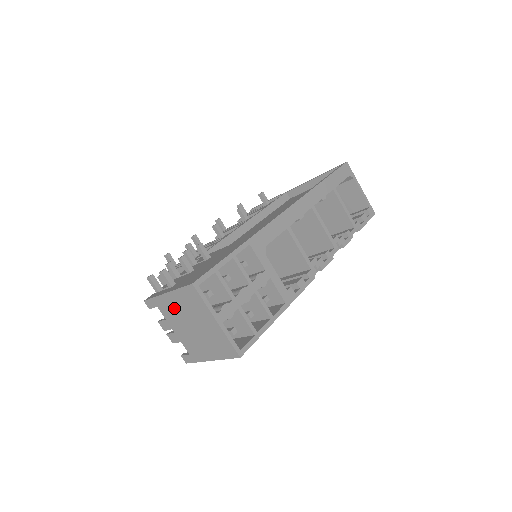
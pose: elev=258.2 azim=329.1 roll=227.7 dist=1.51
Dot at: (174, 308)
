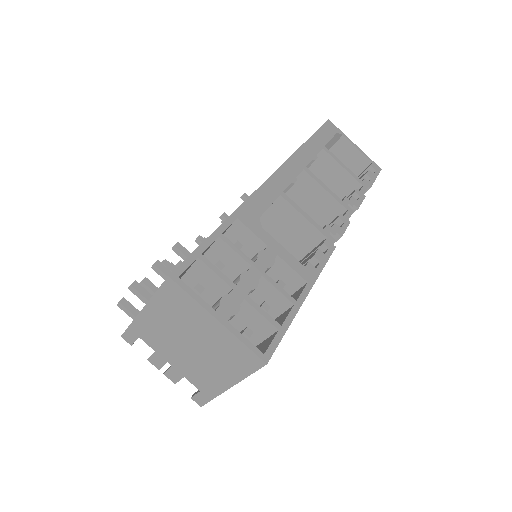
Dot at: (159, 328)
